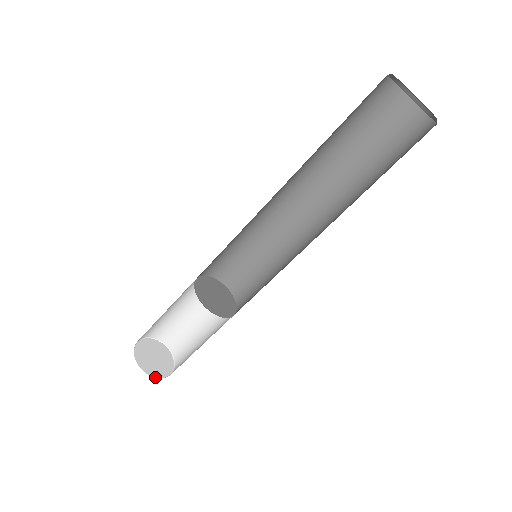
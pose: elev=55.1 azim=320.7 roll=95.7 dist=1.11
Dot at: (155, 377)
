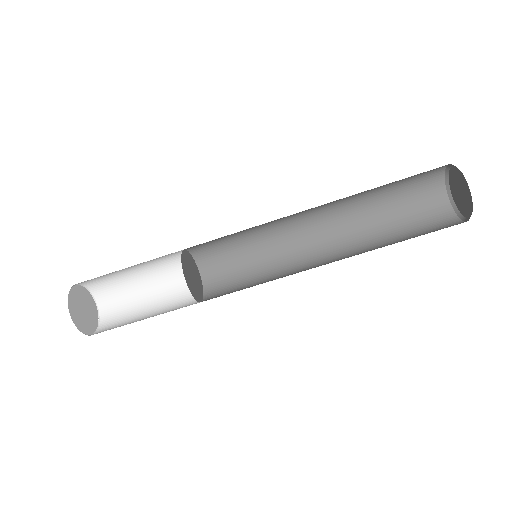
Dot at: (73, 322)
